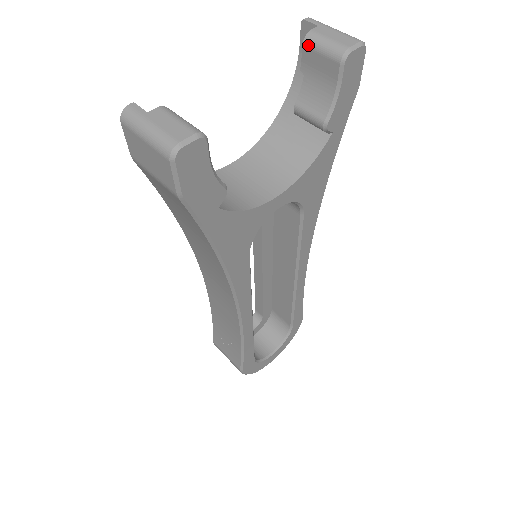
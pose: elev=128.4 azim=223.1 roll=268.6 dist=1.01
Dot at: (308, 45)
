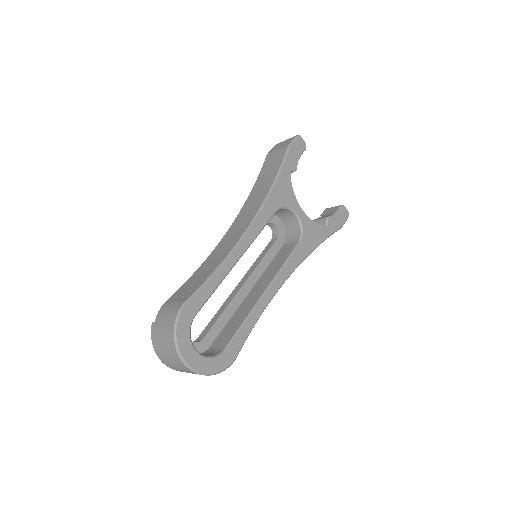
Dot at: (328, 208)
